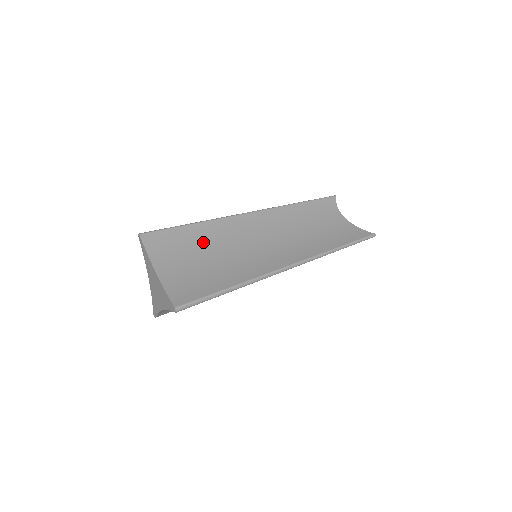
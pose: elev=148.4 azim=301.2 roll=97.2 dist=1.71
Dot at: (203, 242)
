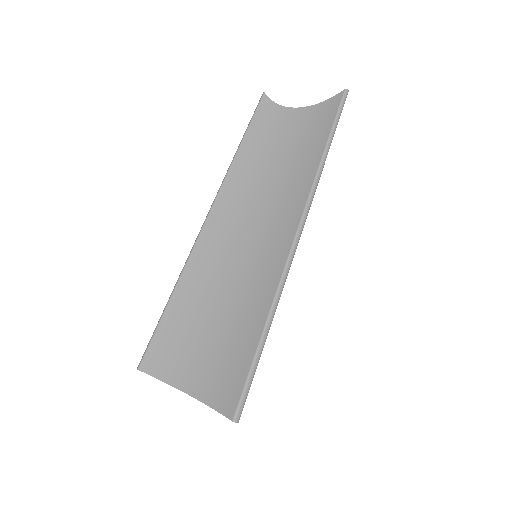
Dot at: (194, 311)
